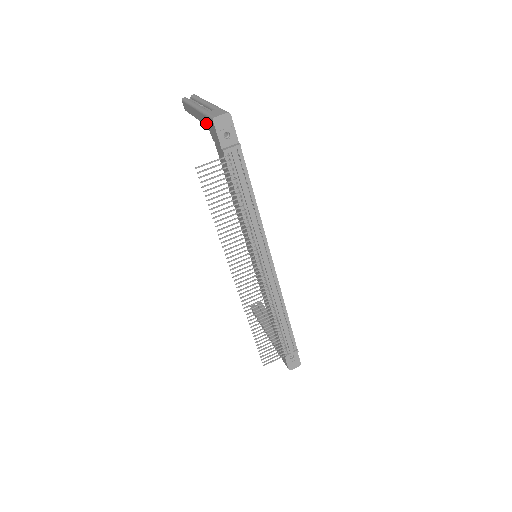
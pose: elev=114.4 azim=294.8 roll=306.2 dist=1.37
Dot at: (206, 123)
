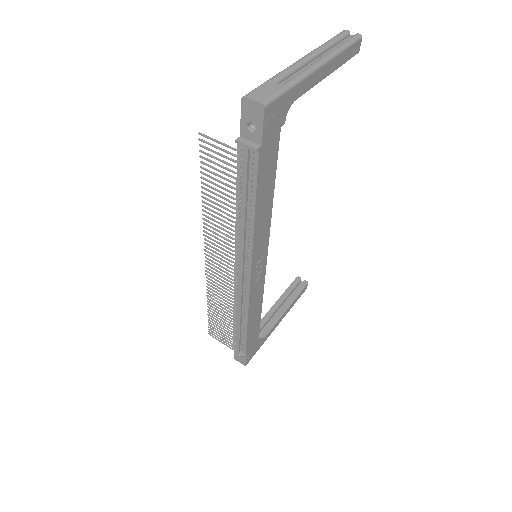
Dot at: occluded
